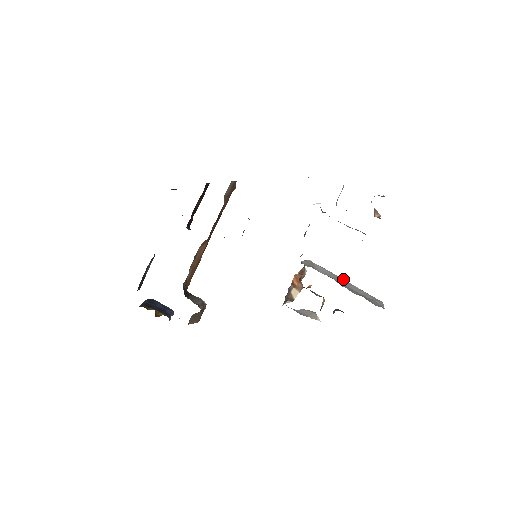
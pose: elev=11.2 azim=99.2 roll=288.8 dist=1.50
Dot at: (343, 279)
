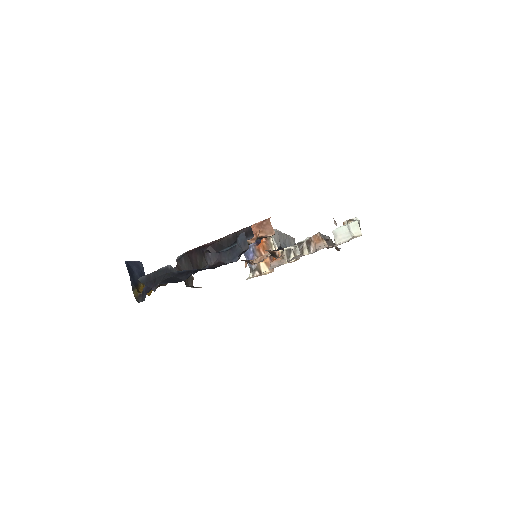
Dot at: (286, 235)
